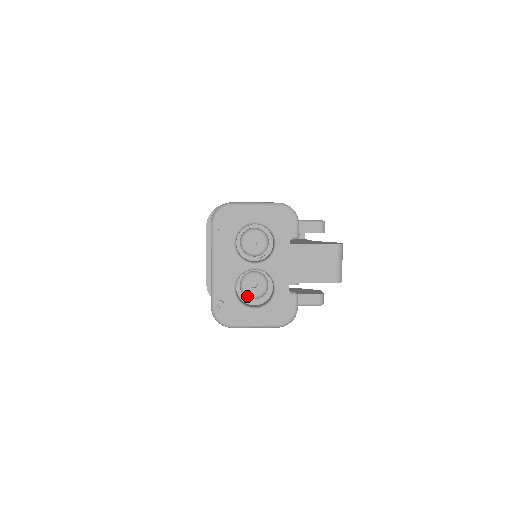
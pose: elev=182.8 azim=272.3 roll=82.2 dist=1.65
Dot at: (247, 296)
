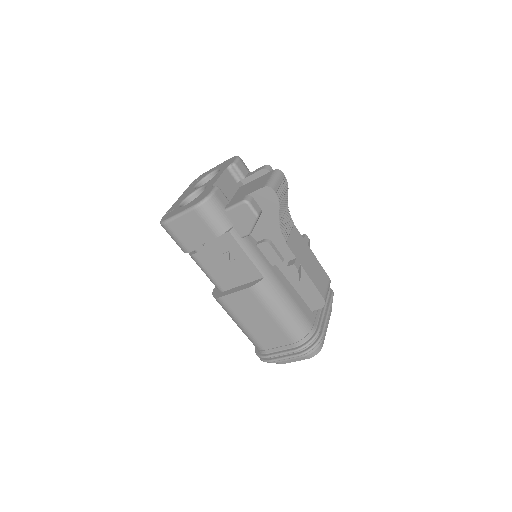
Dot at: occluded
